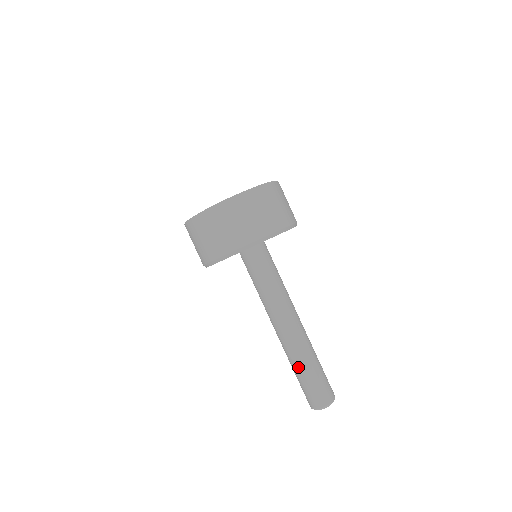
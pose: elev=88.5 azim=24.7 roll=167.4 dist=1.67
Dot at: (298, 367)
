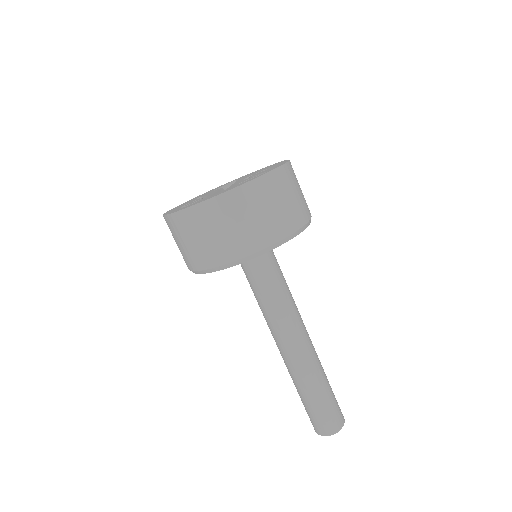
Dot at: (299, 390)
